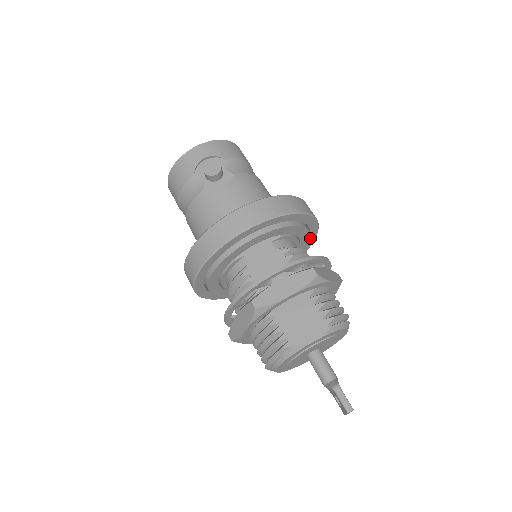
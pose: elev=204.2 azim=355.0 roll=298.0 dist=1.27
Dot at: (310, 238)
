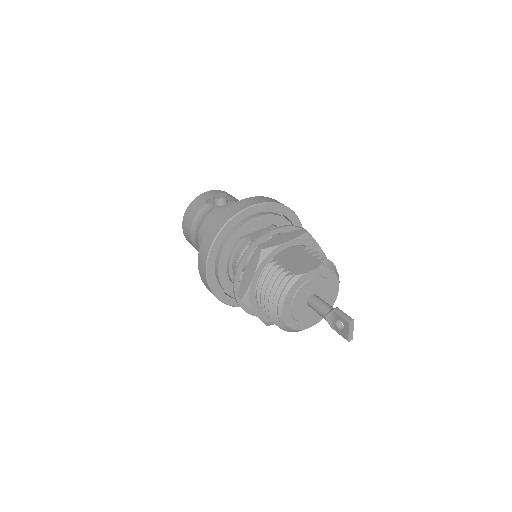
Dot at: occluded
